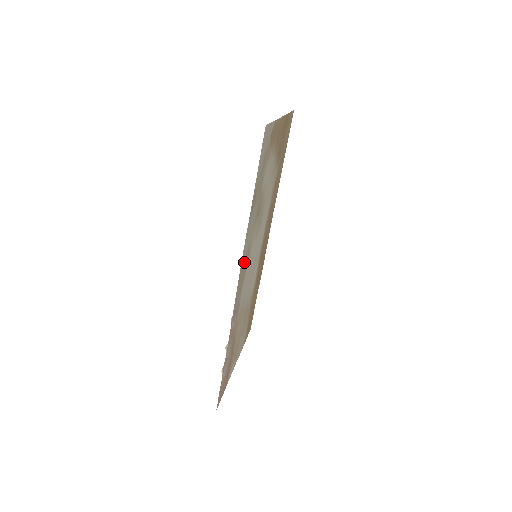
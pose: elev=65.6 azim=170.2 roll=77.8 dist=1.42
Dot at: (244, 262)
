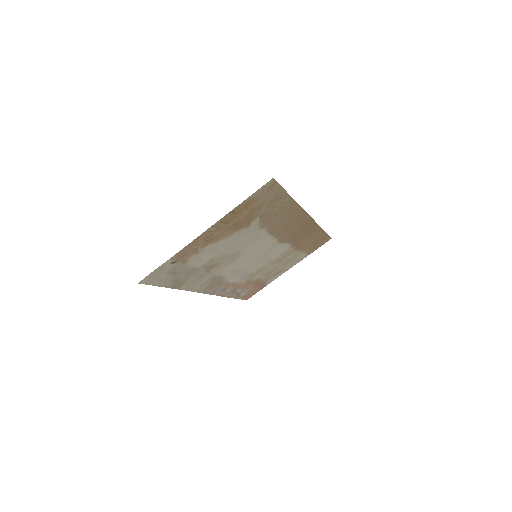
Dot at: (207, 285)
